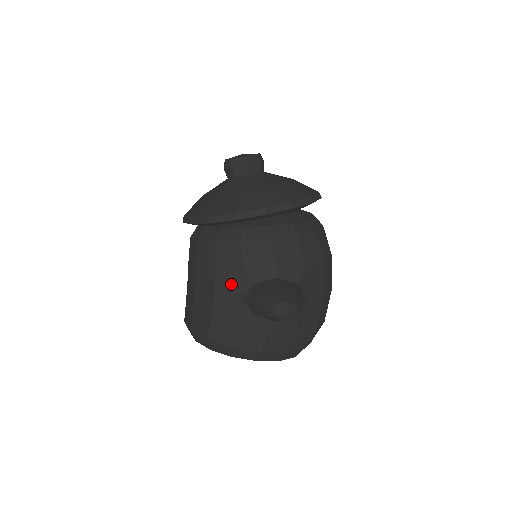
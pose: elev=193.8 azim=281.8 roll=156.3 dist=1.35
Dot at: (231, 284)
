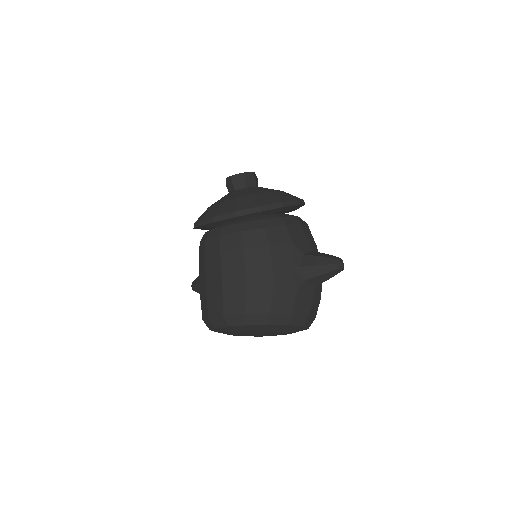
Dot at: (285, 259)
